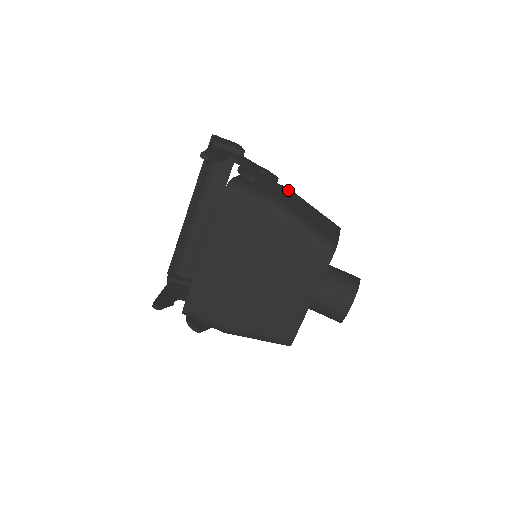
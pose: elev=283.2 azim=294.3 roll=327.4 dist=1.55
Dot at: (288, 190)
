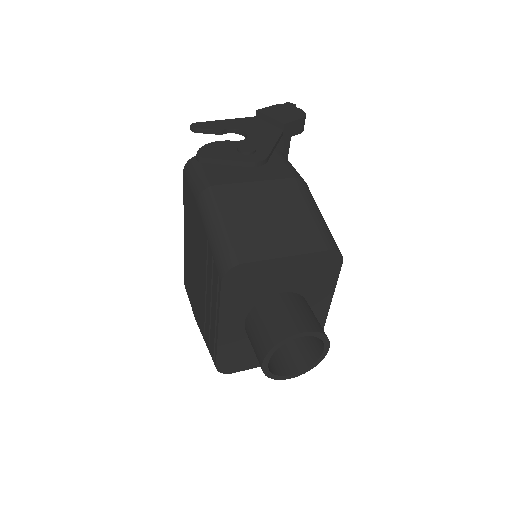
Dot at: (284, 180)
